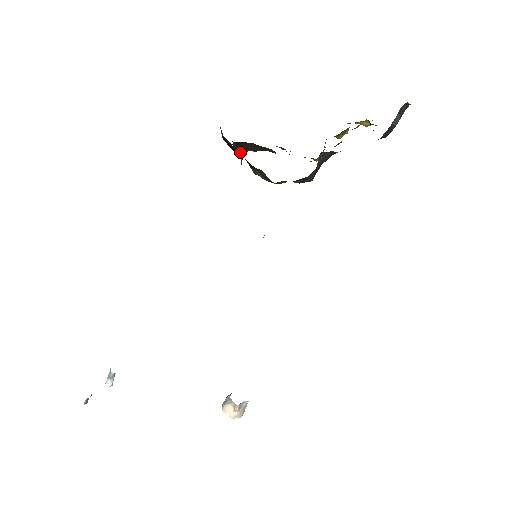
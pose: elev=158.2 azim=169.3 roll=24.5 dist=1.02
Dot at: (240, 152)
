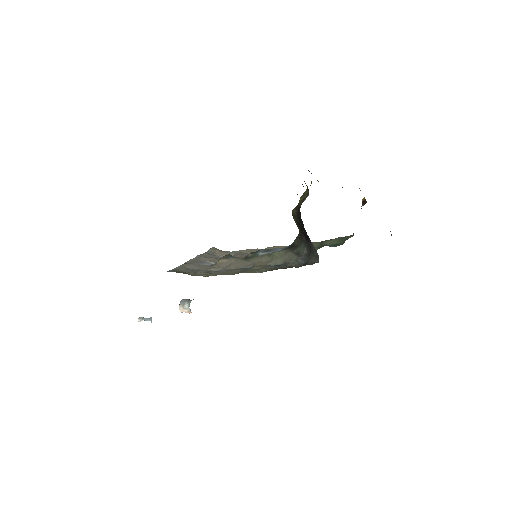
Dot at: occluded
